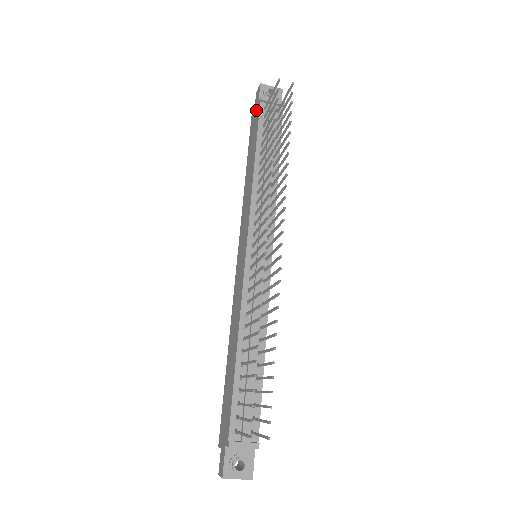
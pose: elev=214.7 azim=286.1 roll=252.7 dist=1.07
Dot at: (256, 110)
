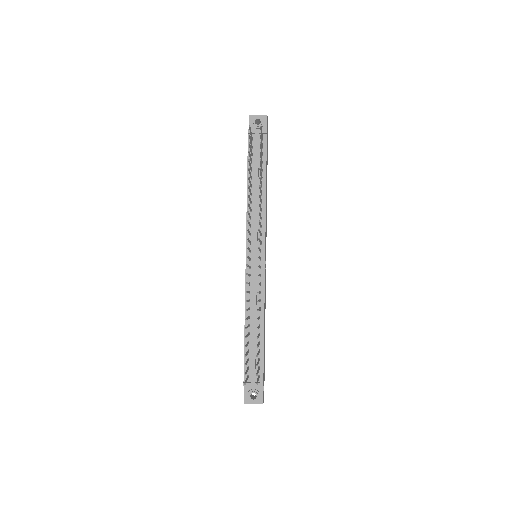
Dot at: occluded
